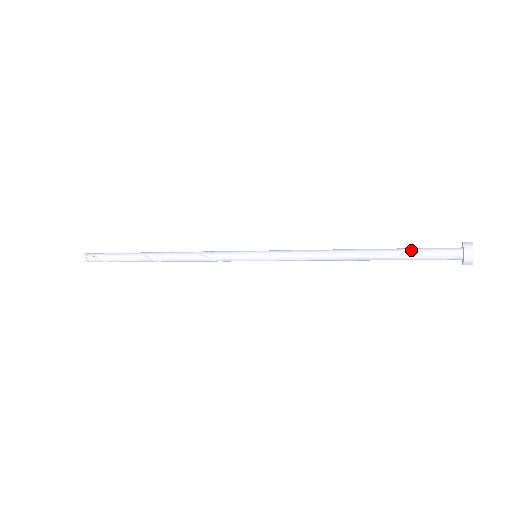
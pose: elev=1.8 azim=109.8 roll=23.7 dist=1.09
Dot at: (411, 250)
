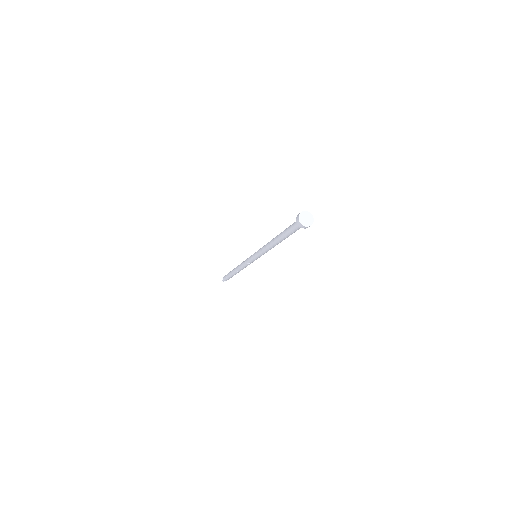
Dot at: occluded
